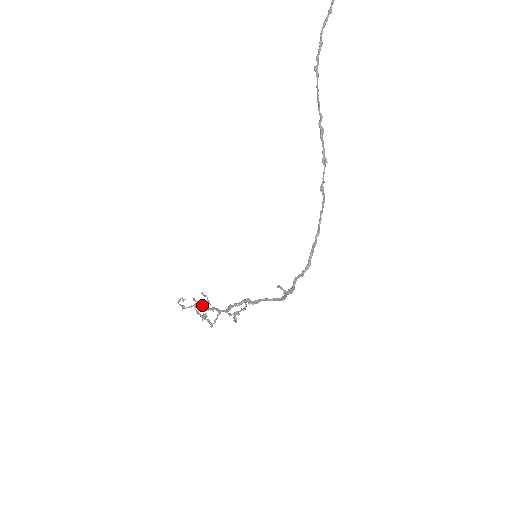
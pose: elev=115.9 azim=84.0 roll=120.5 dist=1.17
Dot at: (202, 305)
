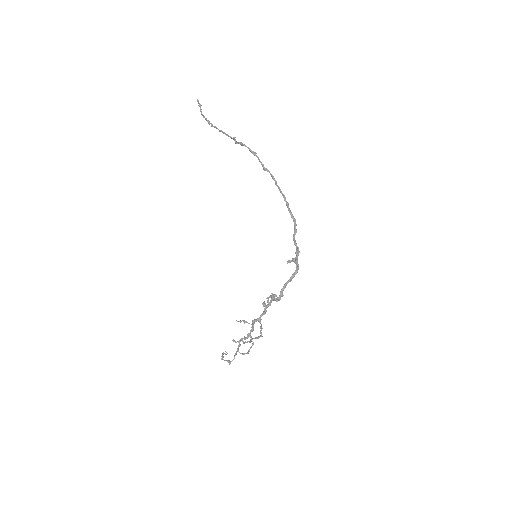
Dot at: (243, 338)
